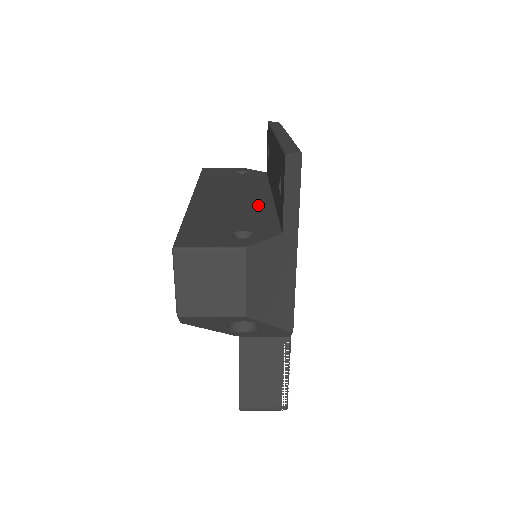
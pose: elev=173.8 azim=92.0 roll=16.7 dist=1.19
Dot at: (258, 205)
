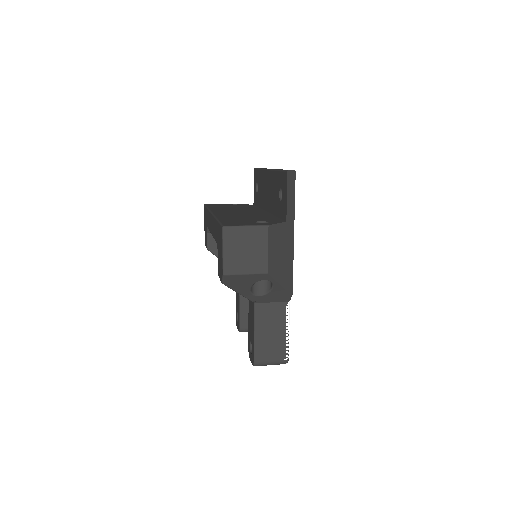
Dot at: (261, 214)
